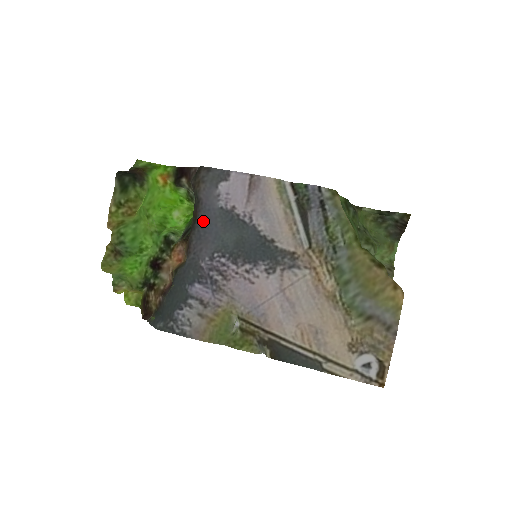
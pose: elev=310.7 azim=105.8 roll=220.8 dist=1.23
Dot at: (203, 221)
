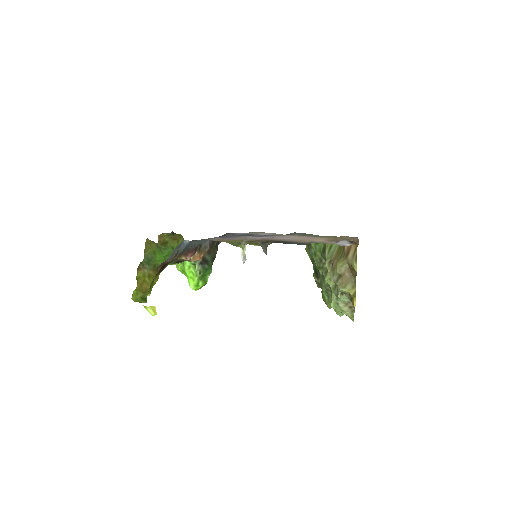
Dot at: occluded
